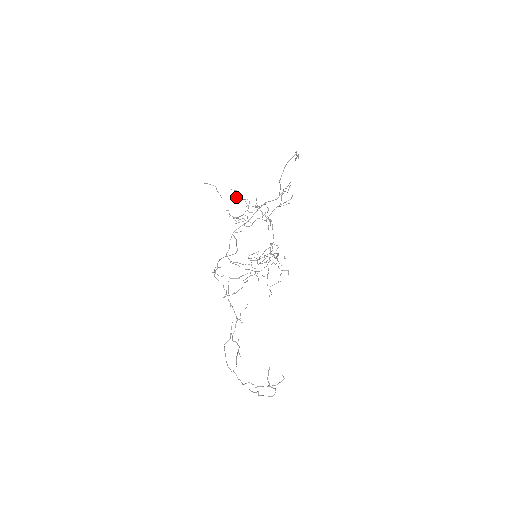
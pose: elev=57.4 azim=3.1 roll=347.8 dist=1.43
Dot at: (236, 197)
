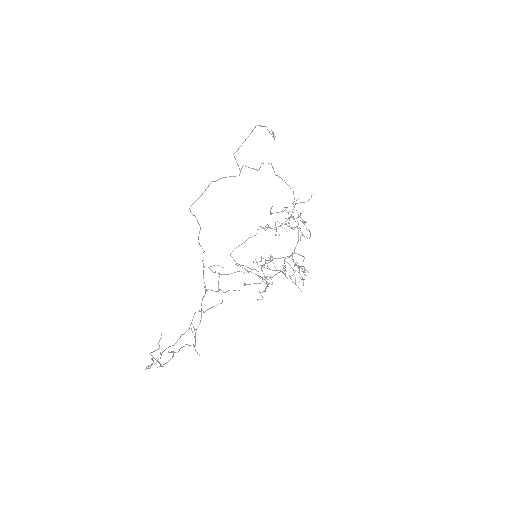
Dot at: occluded
